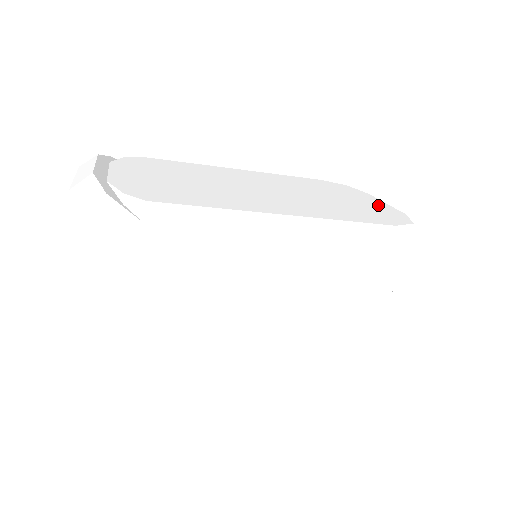
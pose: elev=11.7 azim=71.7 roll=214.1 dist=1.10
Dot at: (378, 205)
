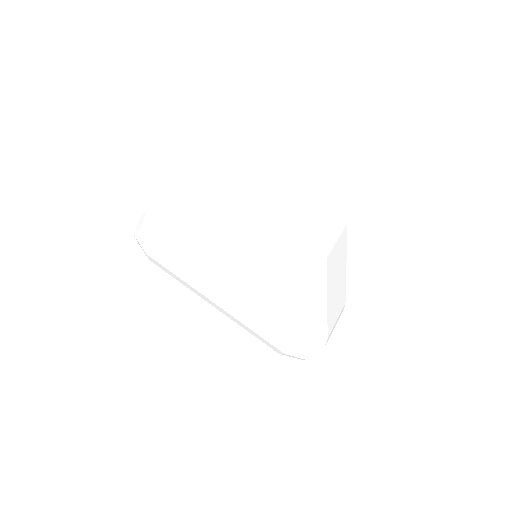
Dot at: (320, 244)
